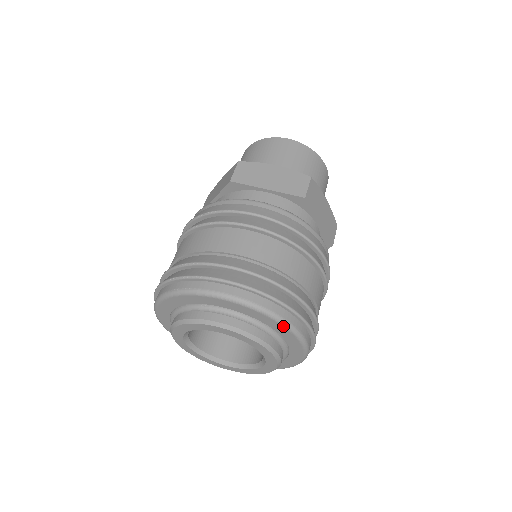
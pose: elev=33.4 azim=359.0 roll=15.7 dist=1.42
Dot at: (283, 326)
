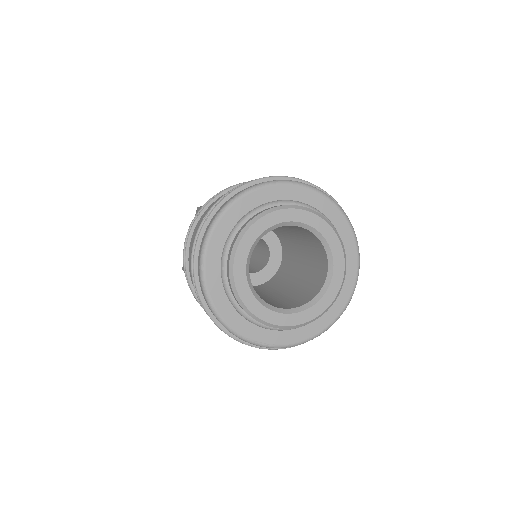
Dot at: (321, 195)
